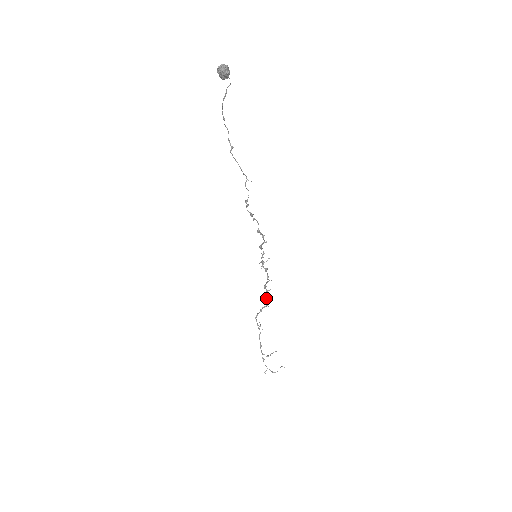
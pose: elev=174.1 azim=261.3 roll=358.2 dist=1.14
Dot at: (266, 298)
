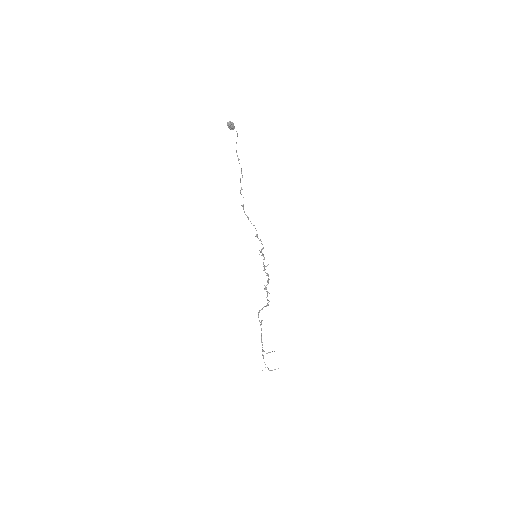
Dot at: (268, 300)
